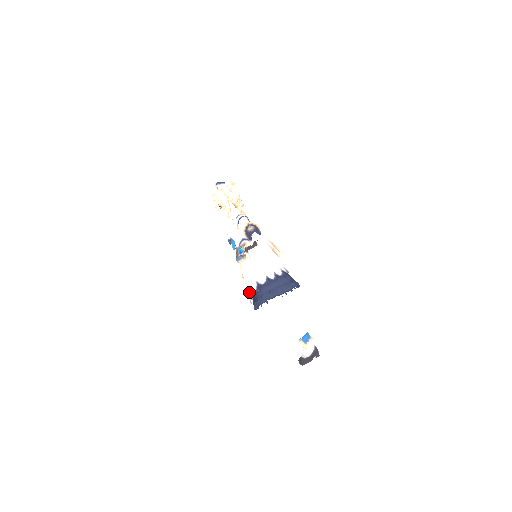
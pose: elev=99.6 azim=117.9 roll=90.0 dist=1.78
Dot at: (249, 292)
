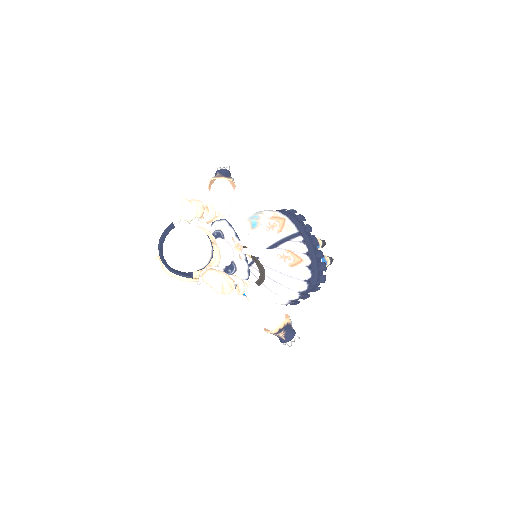
Dot at: occluded
